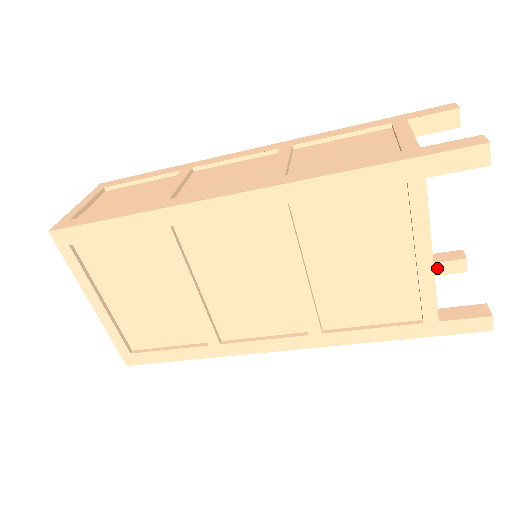
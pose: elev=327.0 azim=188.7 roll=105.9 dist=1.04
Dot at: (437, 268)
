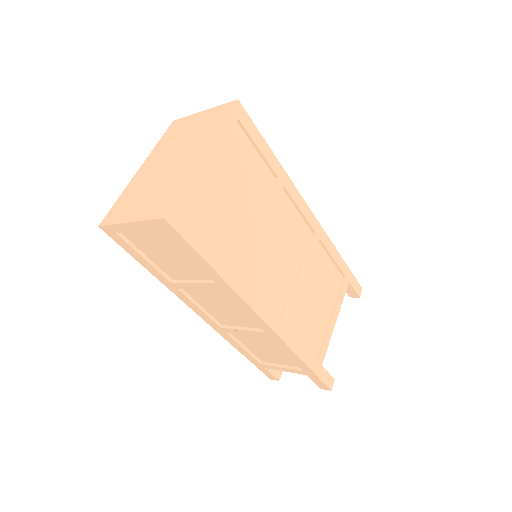
Dot at: occluded
